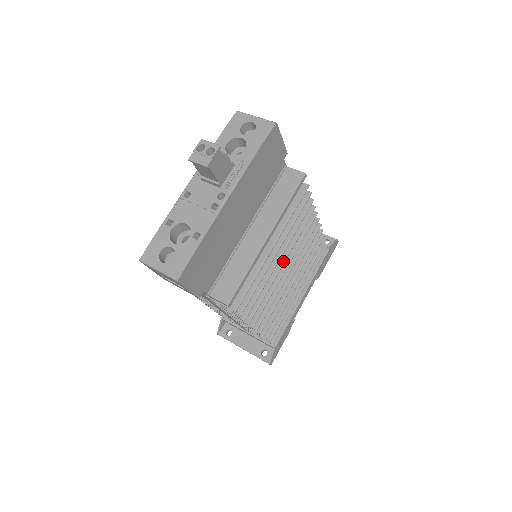
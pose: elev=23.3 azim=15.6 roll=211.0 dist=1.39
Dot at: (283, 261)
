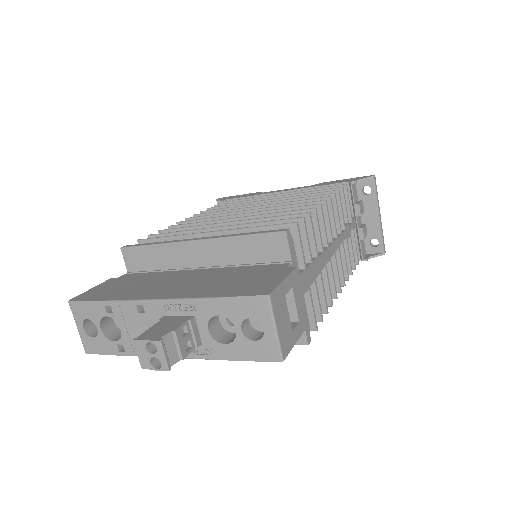
Dot at: occluded
